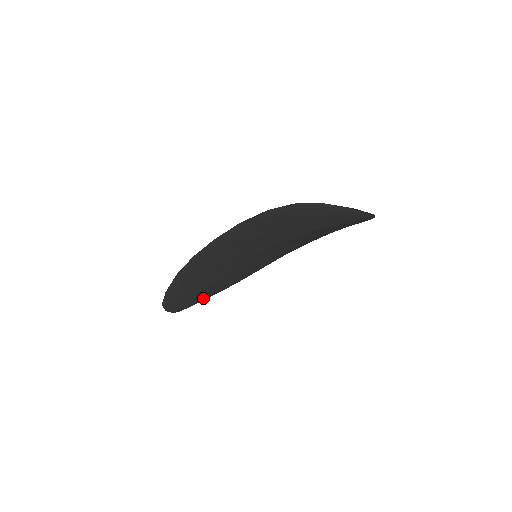
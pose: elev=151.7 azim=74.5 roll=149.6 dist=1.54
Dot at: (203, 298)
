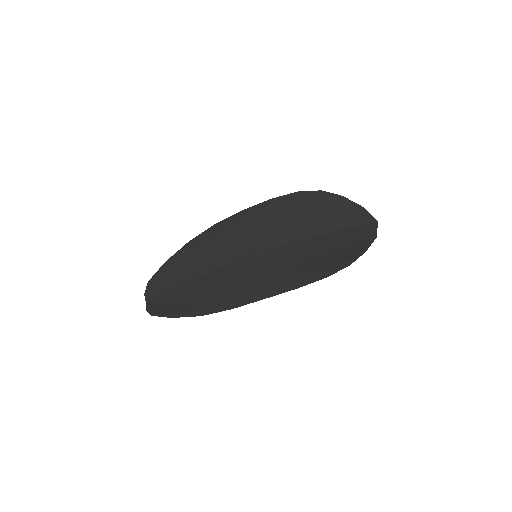
Dot at: (169, 276)
